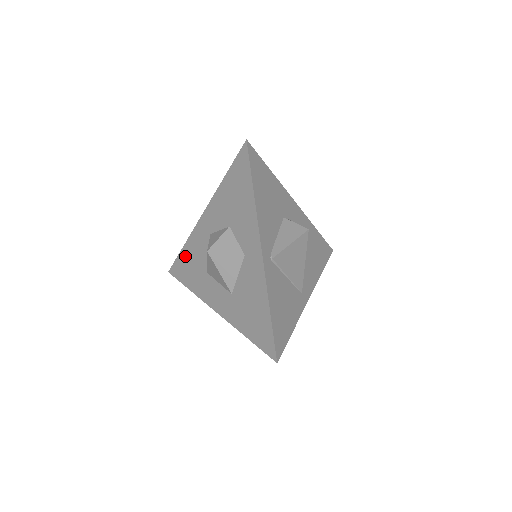
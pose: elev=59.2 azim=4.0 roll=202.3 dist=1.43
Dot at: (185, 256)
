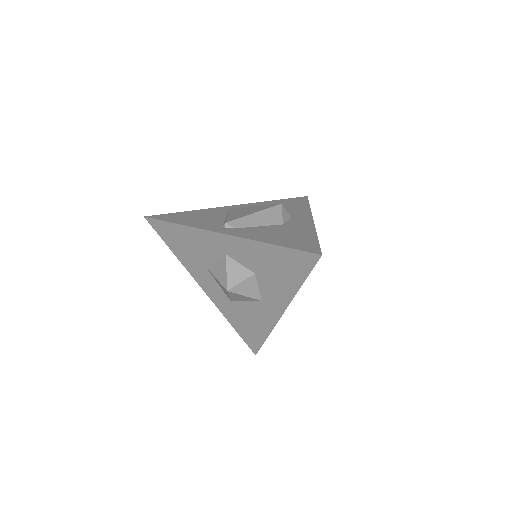
Dot at: (179, 232)
